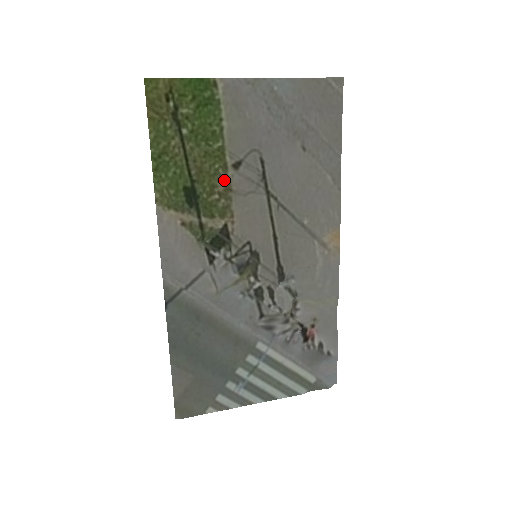
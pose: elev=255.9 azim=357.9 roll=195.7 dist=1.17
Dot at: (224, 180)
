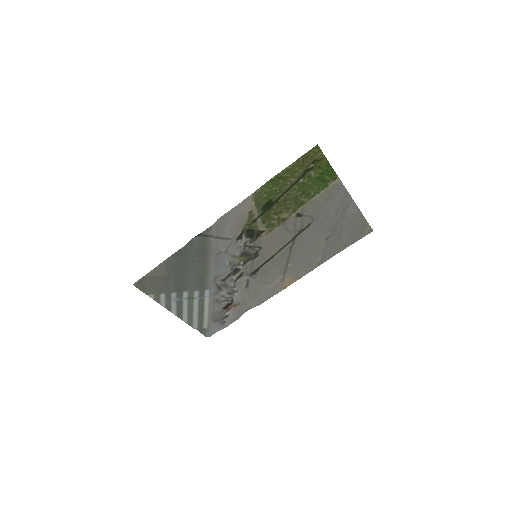
Dot at: (287, 215)
